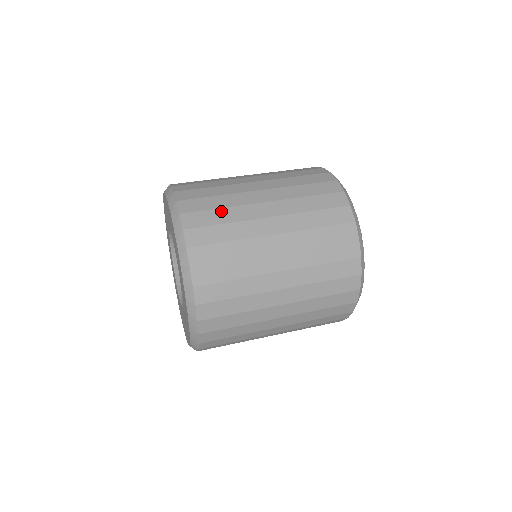
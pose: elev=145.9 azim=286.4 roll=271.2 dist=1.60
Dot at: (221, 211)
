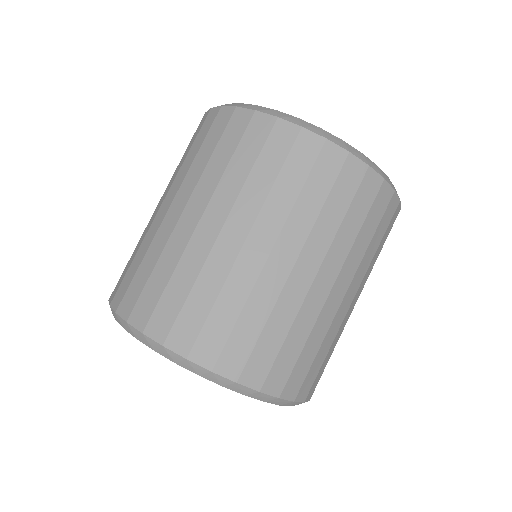
Dot at: (173, 282)
